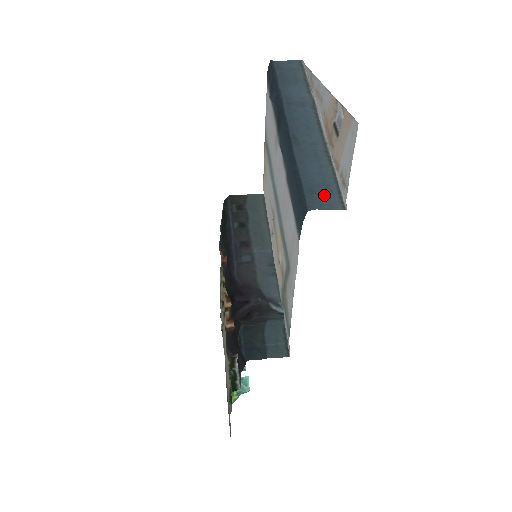
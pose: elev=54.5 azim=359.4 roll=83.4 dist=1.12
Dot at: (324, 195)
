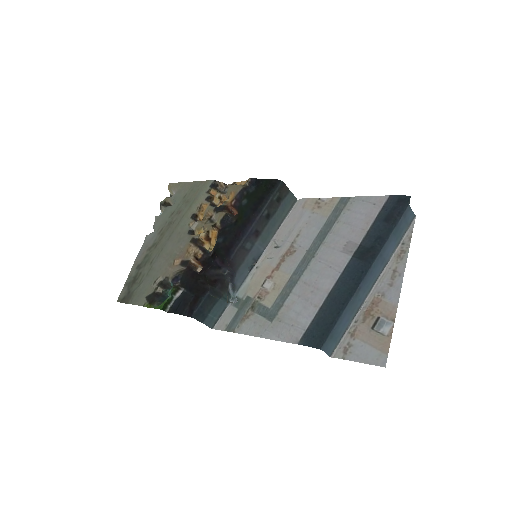
Dot at: (333, 342)
